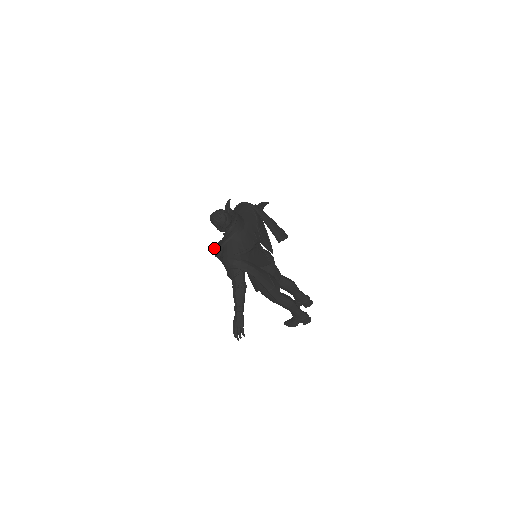
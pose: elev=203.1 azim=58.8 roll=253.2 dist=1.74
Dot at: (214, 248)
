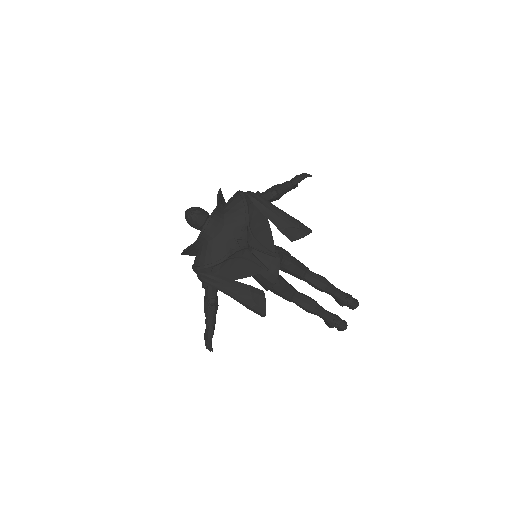
Dot at: occluded
